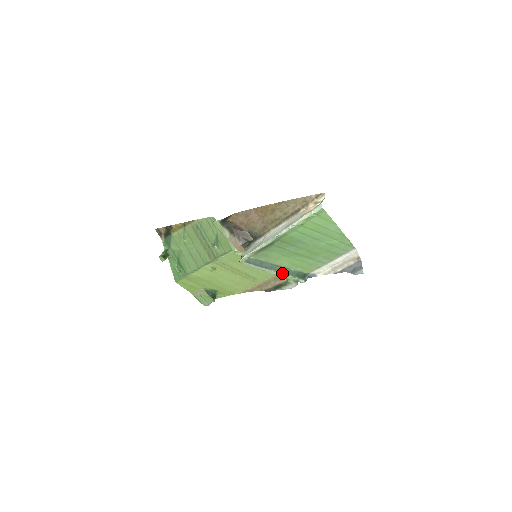
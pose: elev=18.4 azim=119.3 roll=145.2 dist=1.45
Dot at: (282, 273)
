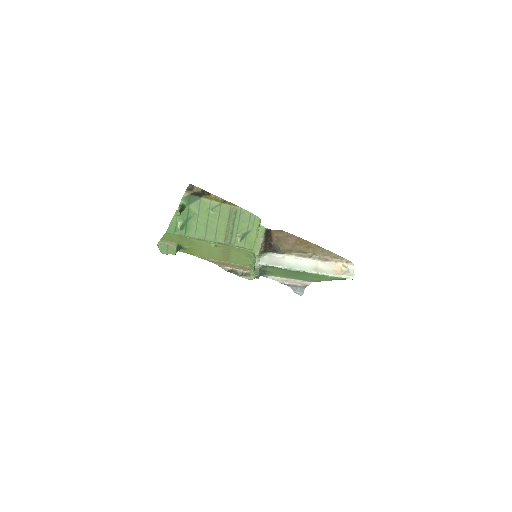
Dot at: (259, 273)
